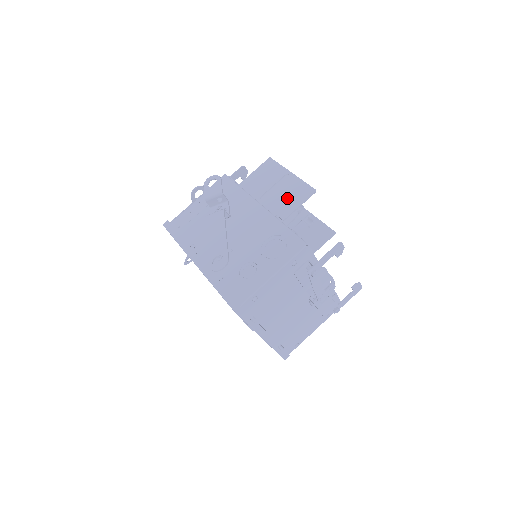
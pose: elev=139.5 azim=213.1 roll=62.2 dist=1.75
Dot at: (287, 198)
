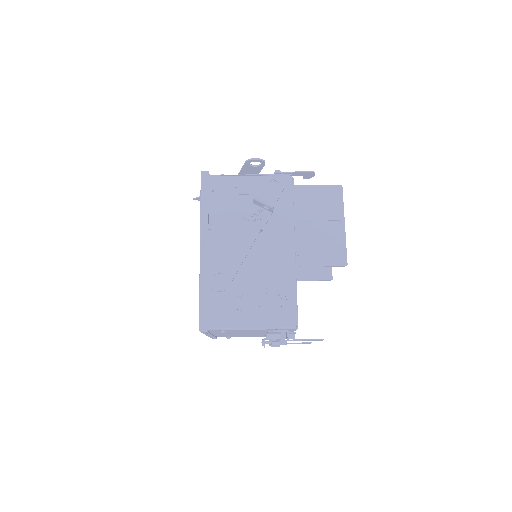
Dot at: (321, 247)
